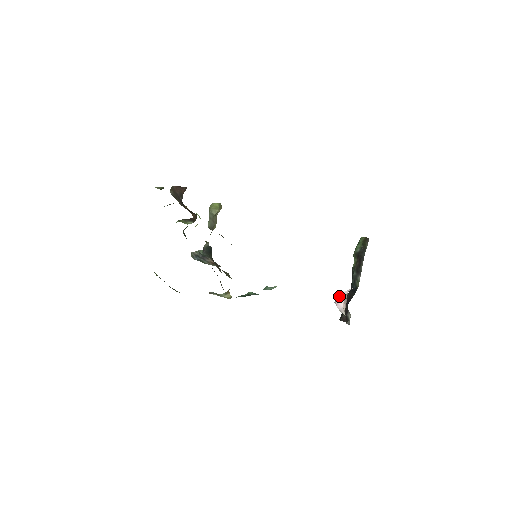
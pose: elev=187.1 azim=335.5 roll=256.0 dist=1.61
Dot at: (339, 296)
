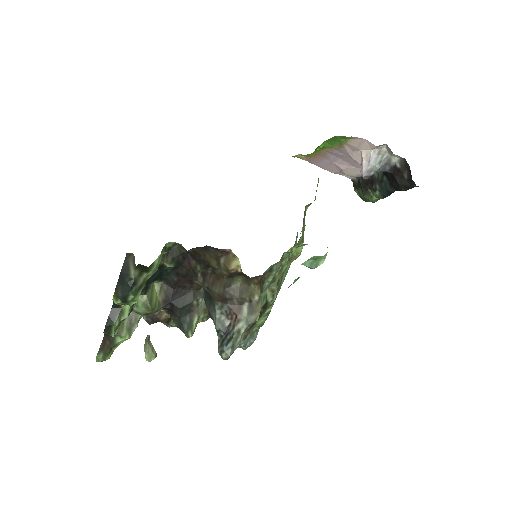
Dot at: occluded
